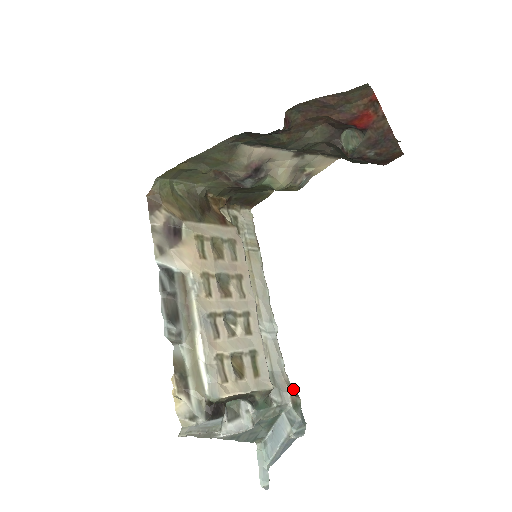
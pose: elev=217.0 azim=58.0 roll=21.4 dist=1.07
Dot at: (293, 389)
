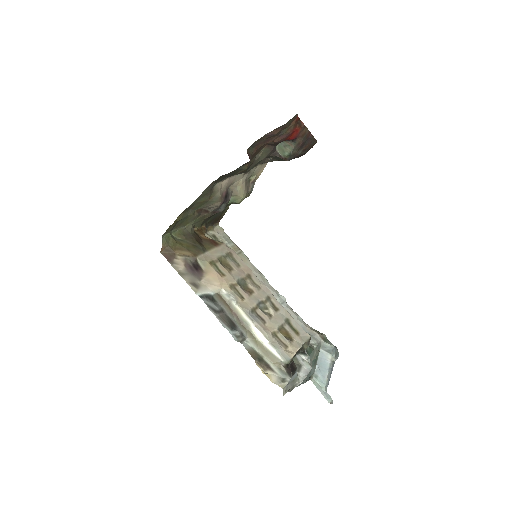
Dot at: (317, 331)
